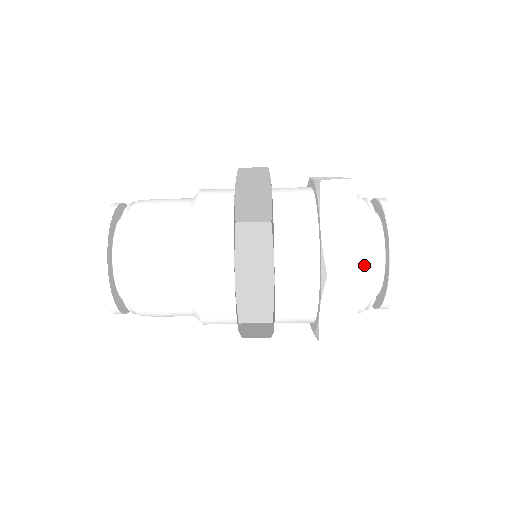
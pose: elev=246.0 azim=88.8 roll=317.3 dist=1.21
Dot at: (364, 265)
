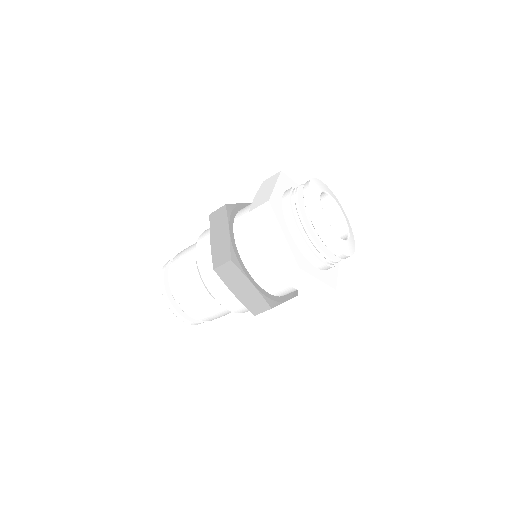
Dot at: (306, 251)
